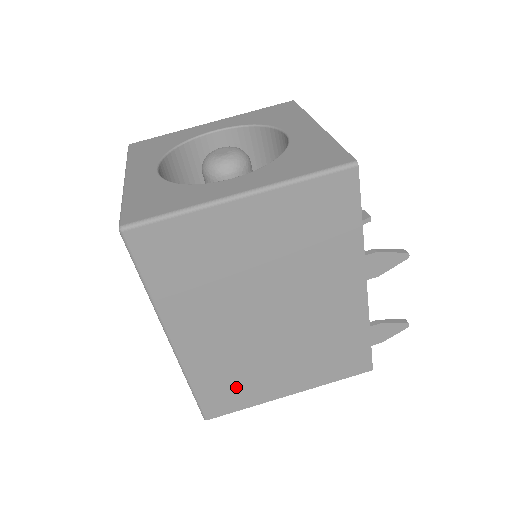
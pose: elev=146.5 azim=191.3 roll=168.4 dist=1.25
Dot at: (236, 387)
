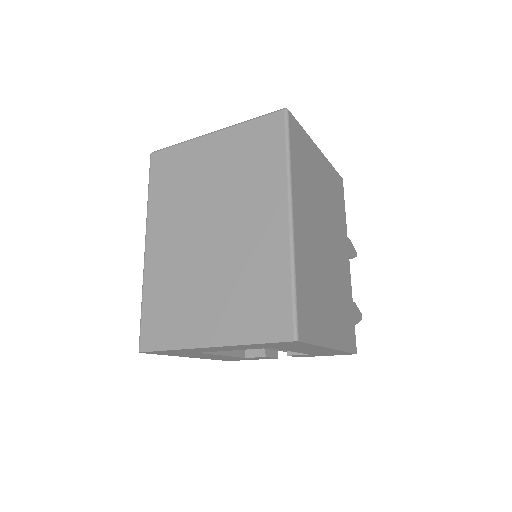
Dot at: (313, 307)
